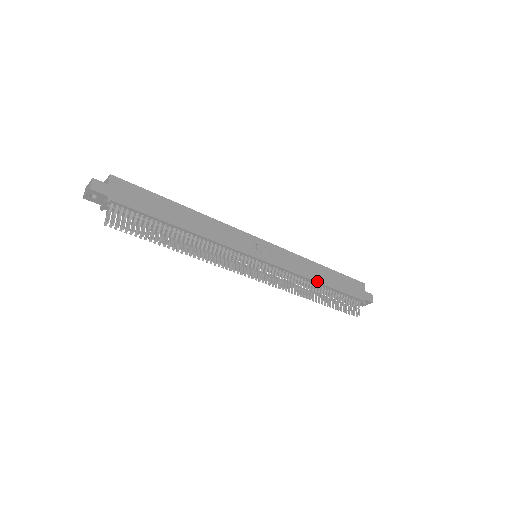
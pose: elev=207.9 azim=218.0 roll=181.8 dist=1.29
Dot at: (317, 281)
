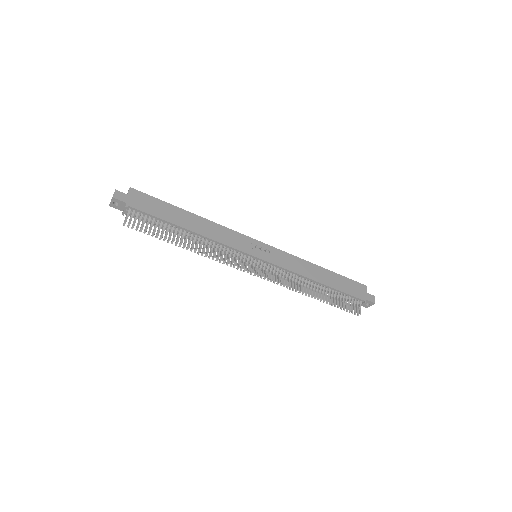
Dot at: (315, 280)
